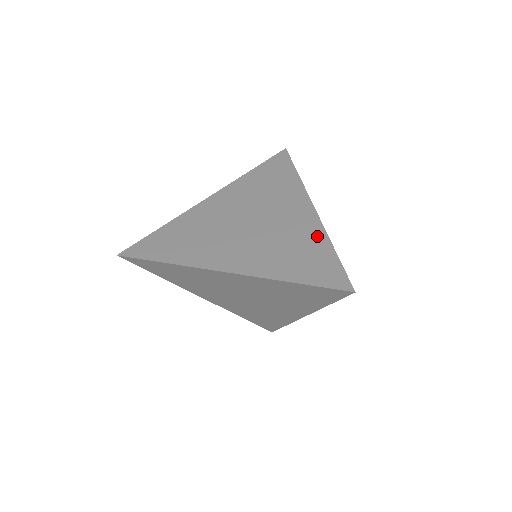
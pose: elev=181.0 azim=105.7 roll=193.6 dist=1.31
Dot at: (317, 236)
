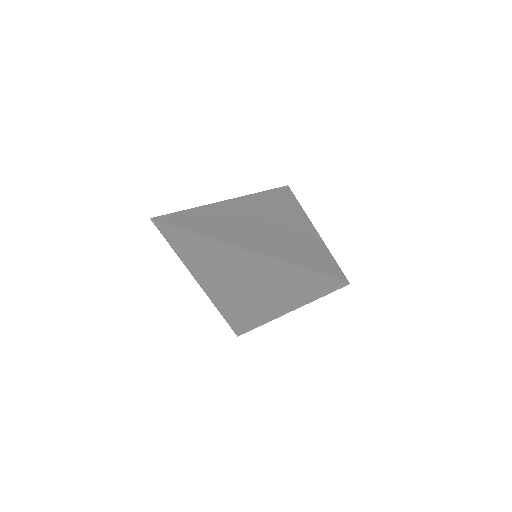
Dot at: (318, 244)
